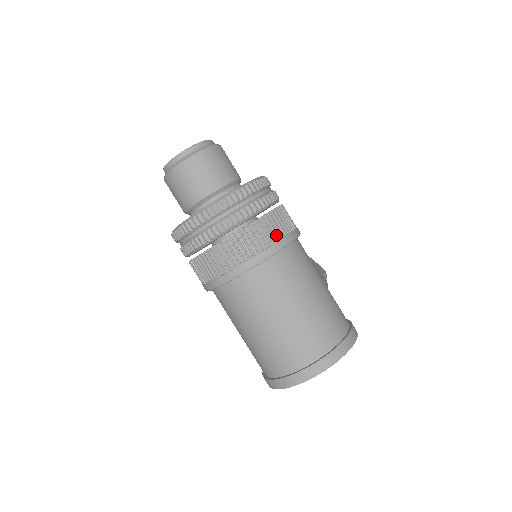
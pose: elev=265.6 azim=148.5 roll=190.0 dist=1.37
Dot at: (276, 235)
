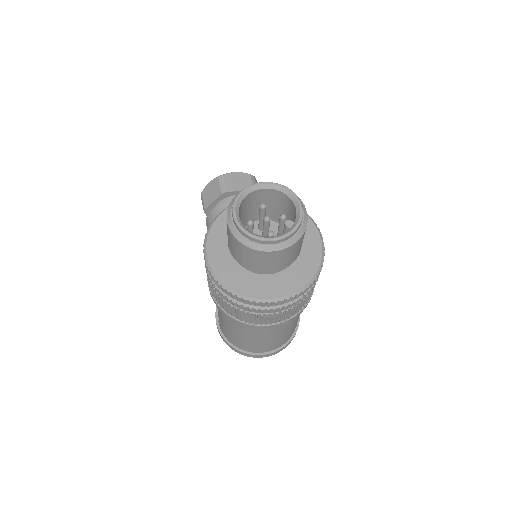
Dot at: (310, 298)
